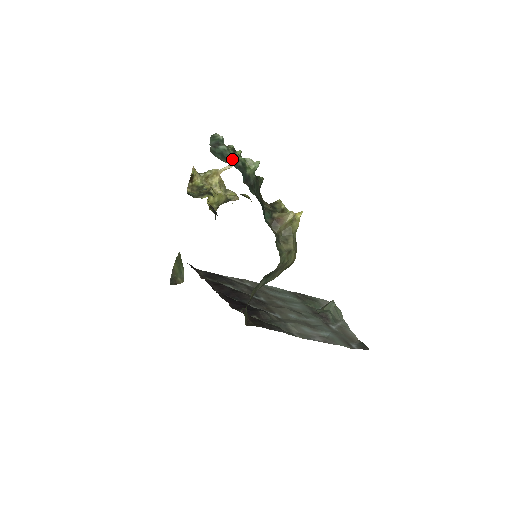
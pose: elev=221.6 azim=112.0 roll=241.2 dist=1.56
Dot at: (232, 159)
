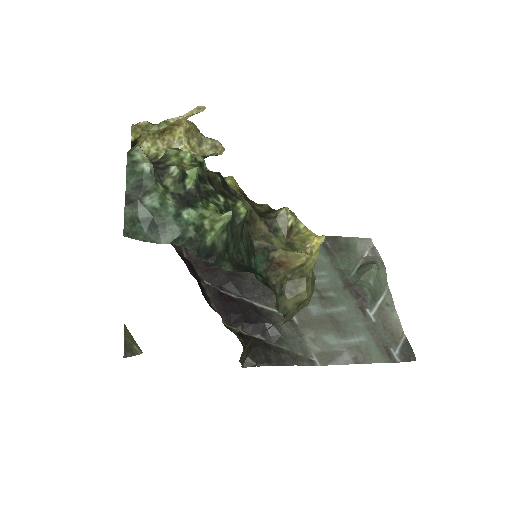
Dot at: (173, 228)
